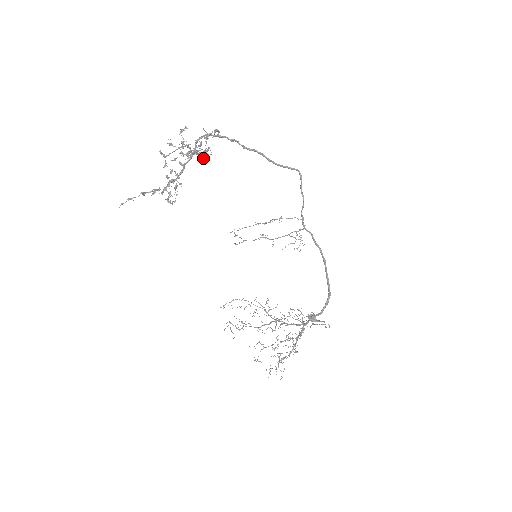
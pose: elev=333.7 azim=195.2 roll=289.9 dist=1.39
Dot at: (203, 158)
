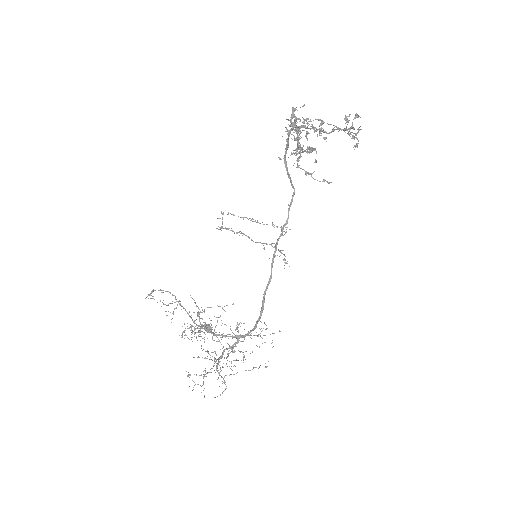
Dot at: (289, 131)
